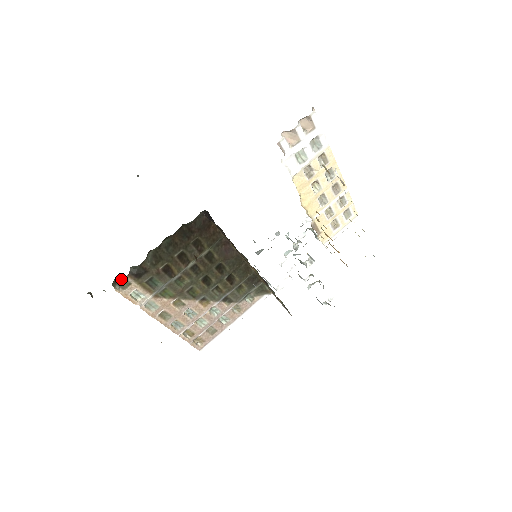
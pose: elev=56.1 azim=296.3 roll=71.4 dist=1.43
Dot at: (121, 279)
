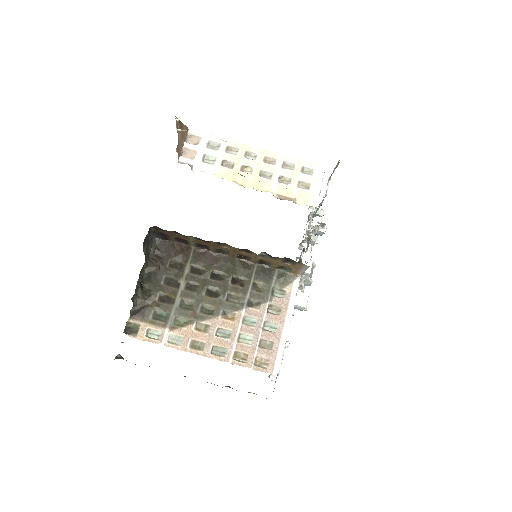
Dot at: (130, 326)
